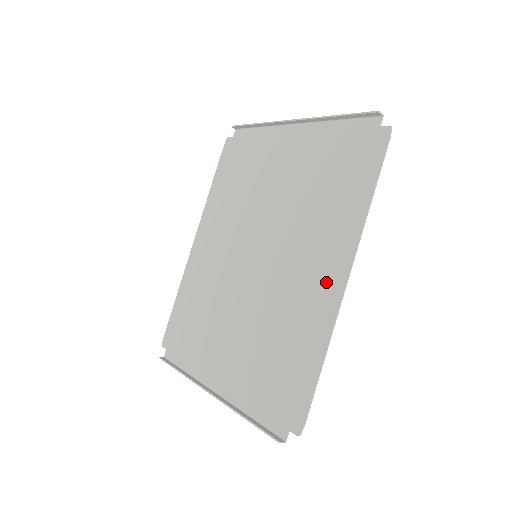
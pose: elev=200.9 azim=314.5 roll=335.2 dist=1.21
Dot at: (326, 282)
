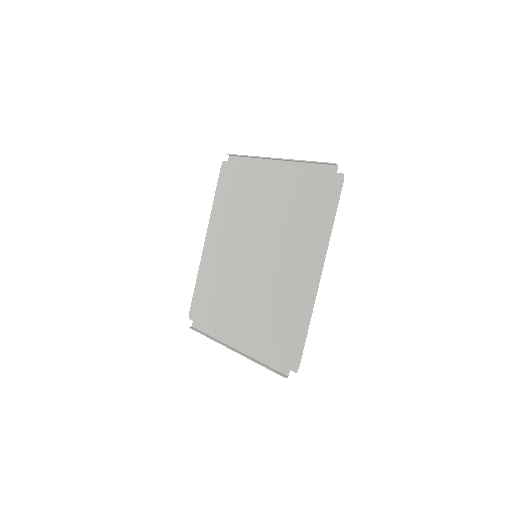
Dot at: (307, 277)
